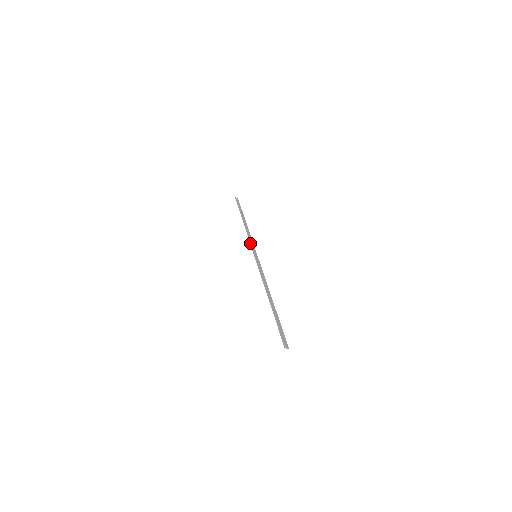
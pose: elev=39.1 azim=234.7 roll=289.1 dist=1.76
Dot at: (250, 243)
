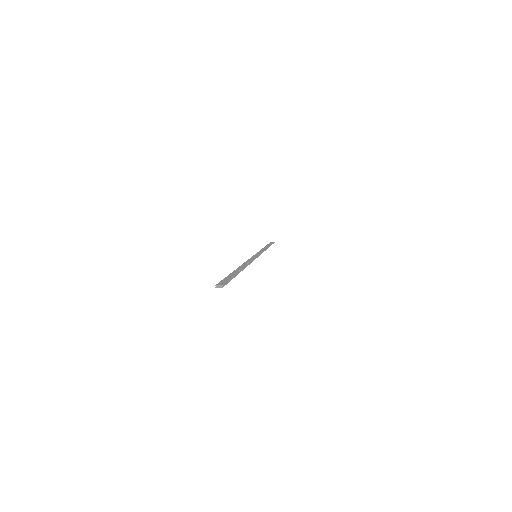
Dot at: occluded
